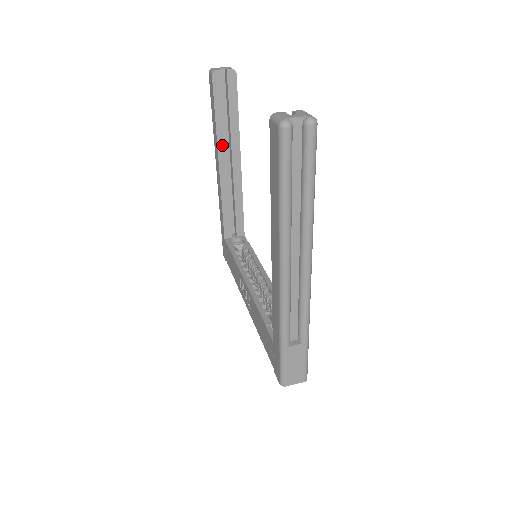
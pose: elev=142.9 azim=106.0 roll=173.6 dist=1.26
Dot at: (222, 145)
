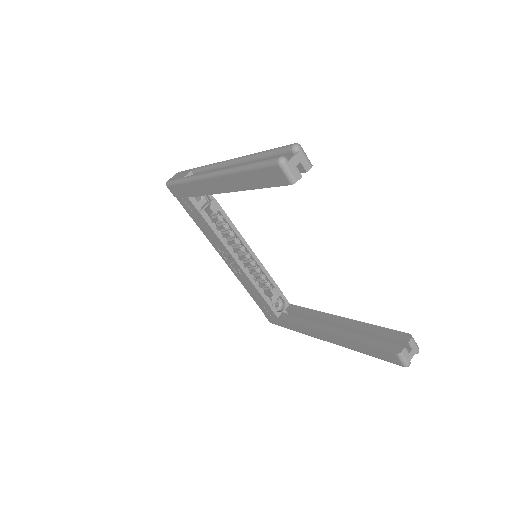
Dot at: occluded
